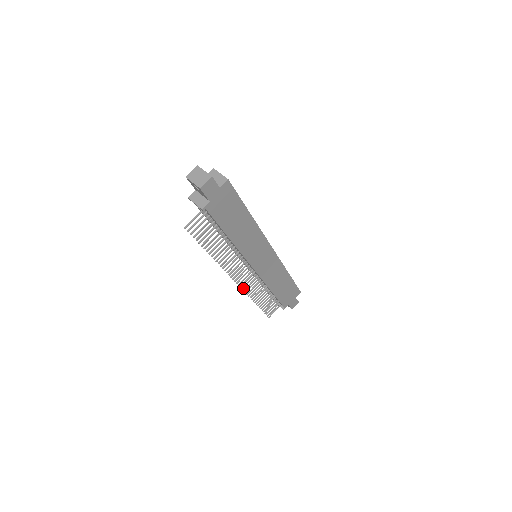
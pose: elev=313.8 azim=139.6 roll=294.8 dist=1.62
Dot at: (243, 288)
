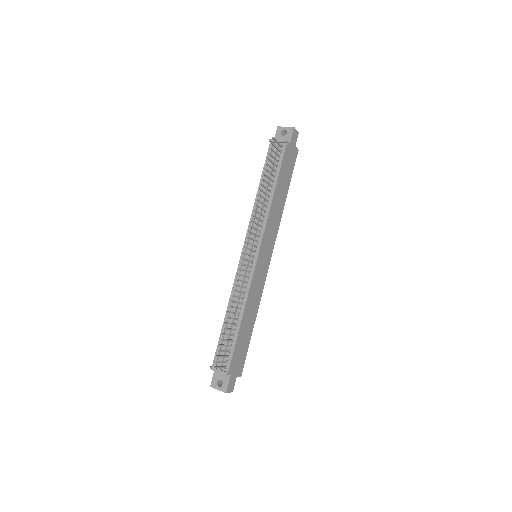
Dot at: (240, 269)
